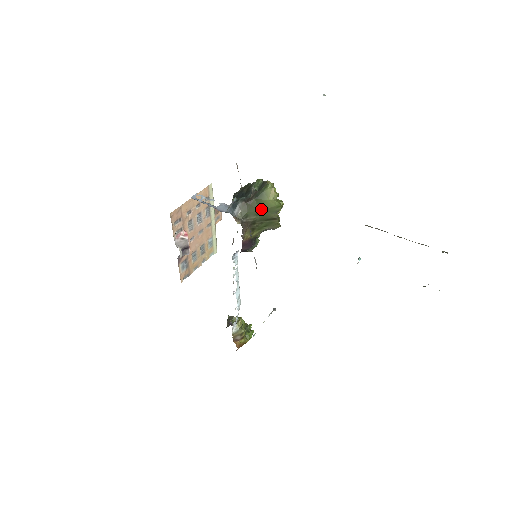
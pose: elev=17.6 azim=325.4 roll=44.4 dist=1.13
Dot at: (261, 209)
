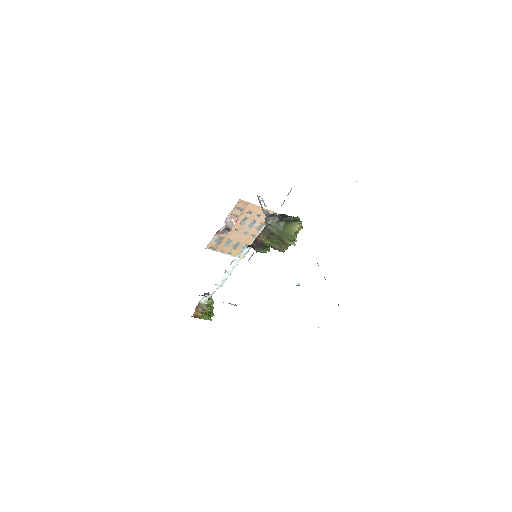
Dot at: (283, 230)
